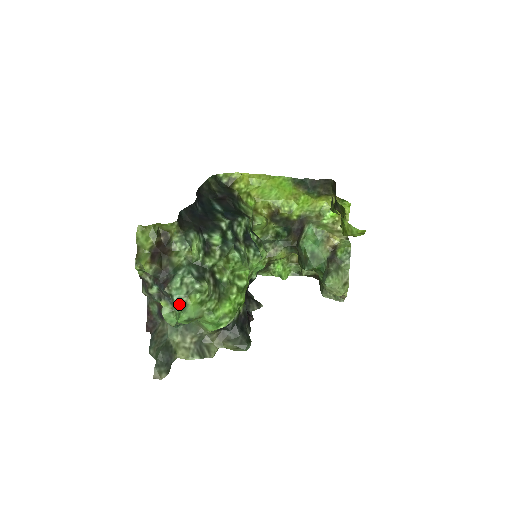
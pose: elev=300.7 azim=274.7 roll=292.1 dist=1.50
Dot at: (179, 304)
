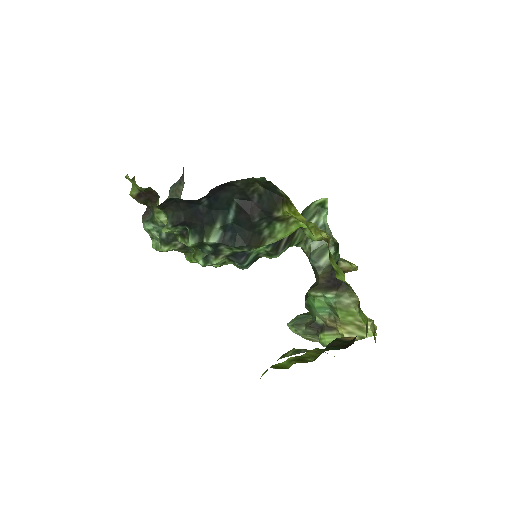
Dot at: occluded
